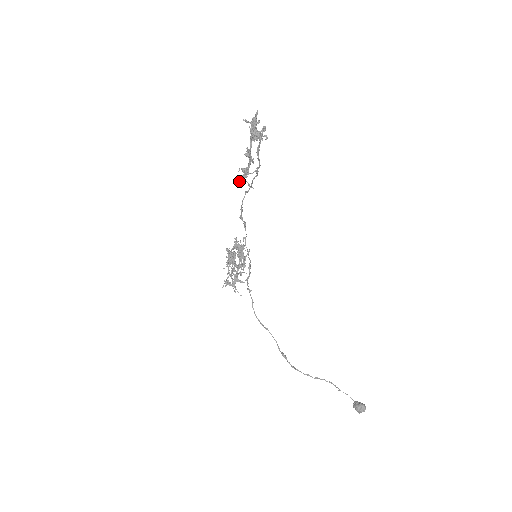
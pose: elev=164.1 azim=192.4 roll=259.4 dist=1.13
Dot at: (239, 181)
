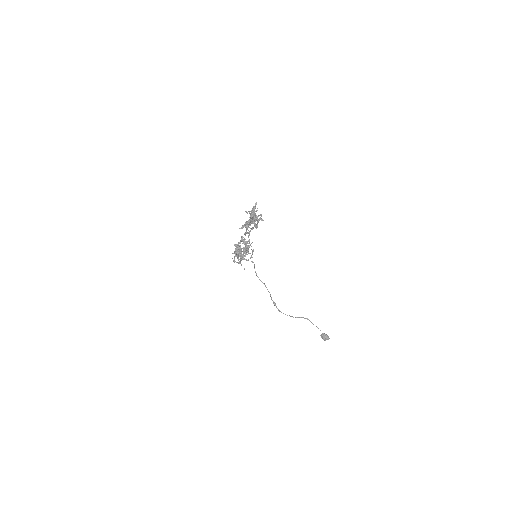
Dot at: (243, 226)
